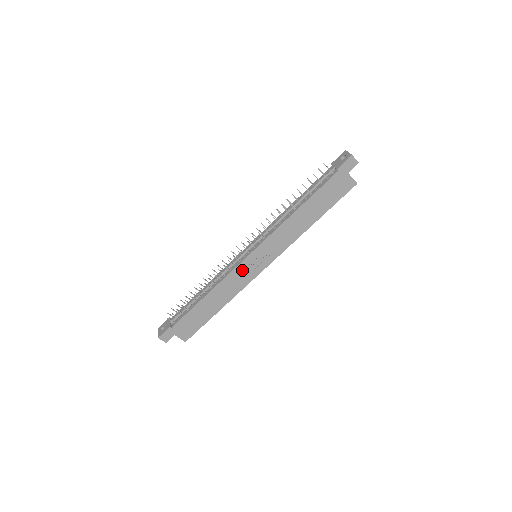
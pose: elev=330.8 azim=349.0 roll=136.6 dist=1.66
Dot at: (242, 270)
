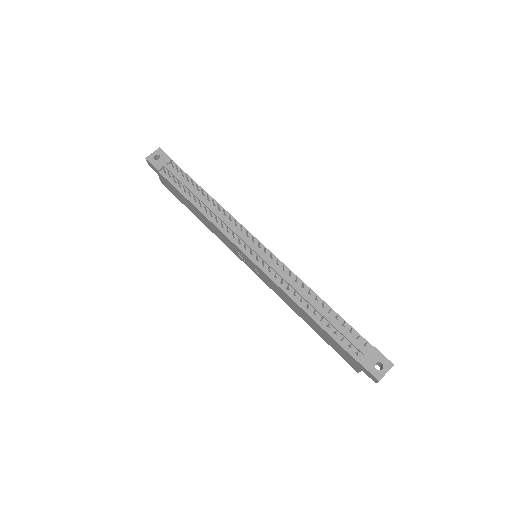
Dot at: (234, 246)
